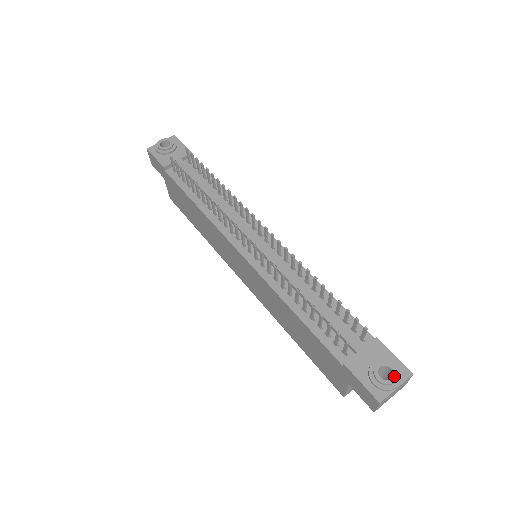
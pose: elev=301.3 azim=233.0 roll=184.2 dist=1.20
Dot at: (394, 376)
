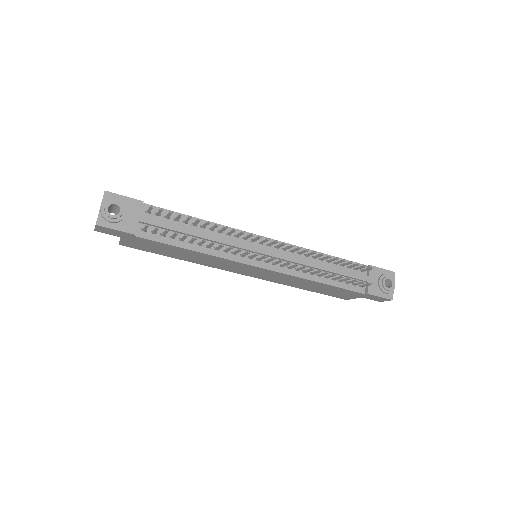
Dot at: (392, 282)
